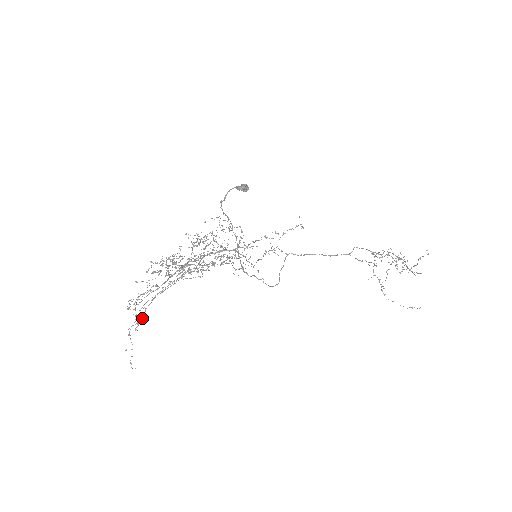
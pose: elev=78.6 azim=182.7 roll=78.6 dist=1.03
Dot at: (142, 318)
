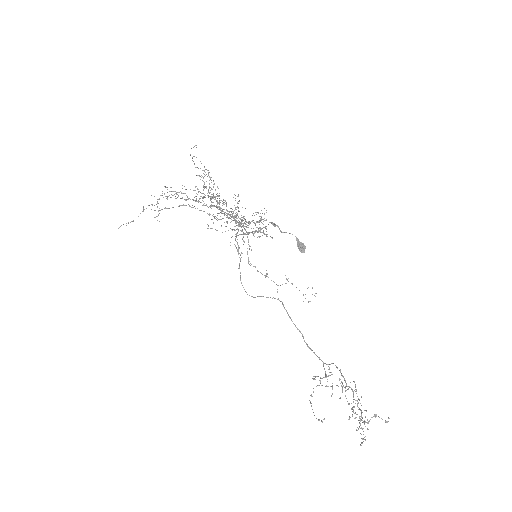
Dot at: (160, 210)
